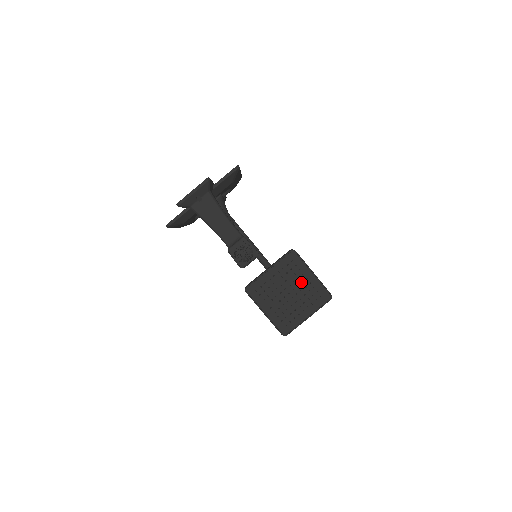
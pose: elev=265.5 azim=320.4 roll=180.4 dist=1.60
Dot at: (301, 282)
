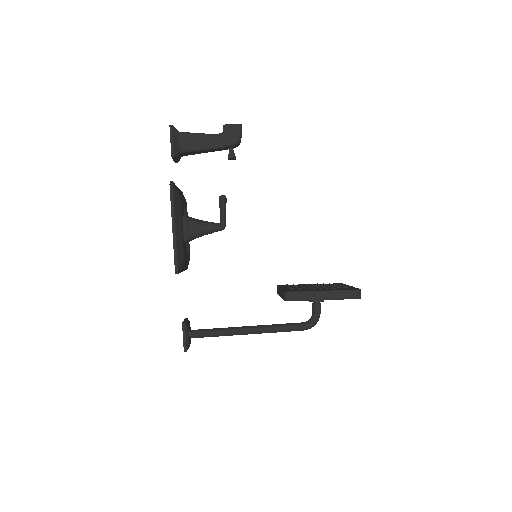
Dot at: (311, 285)
